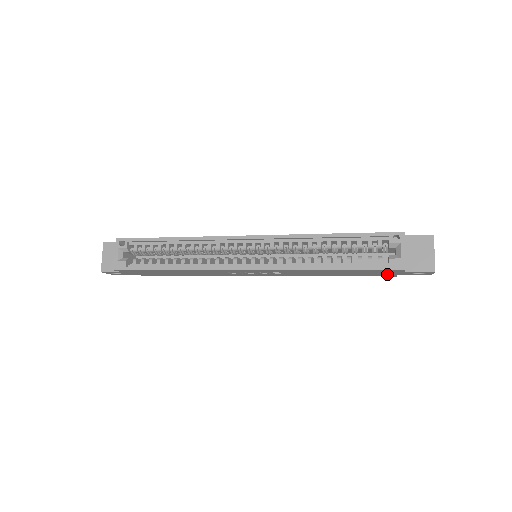
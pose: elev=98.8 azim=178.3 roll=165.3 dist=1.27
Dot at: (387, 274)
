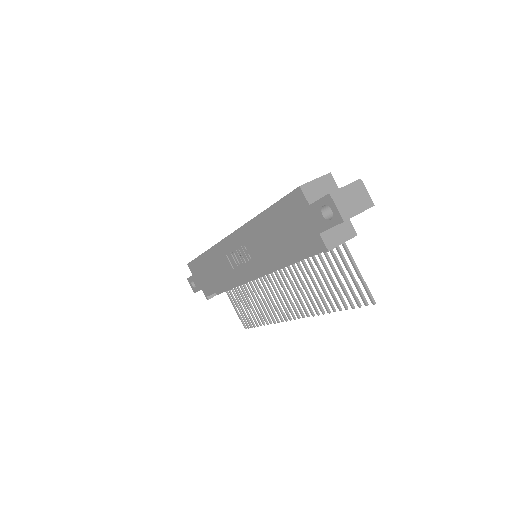
Dot at: (311, 233)
